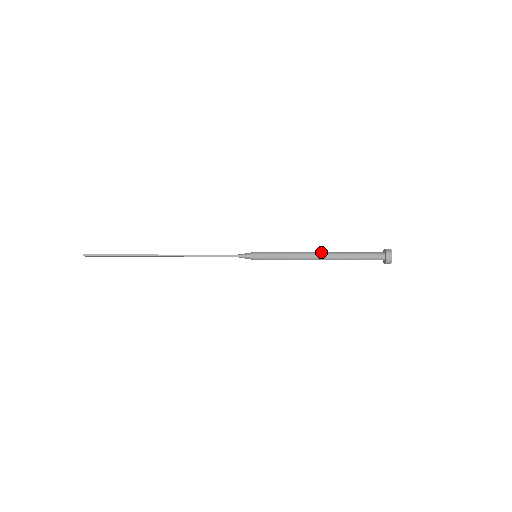
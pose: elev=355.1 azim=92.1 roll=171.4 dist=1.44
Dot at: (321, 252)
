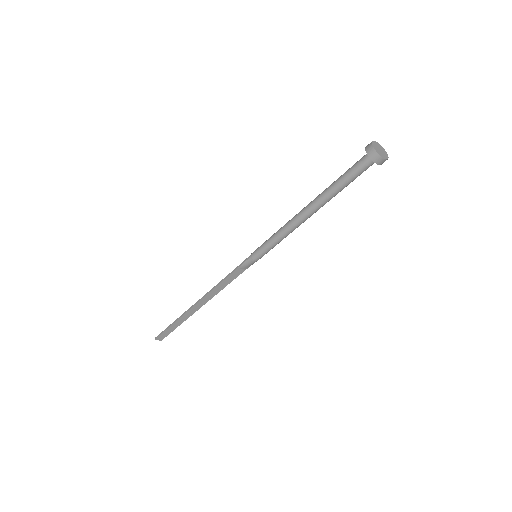
Dot at: (306, 206)
